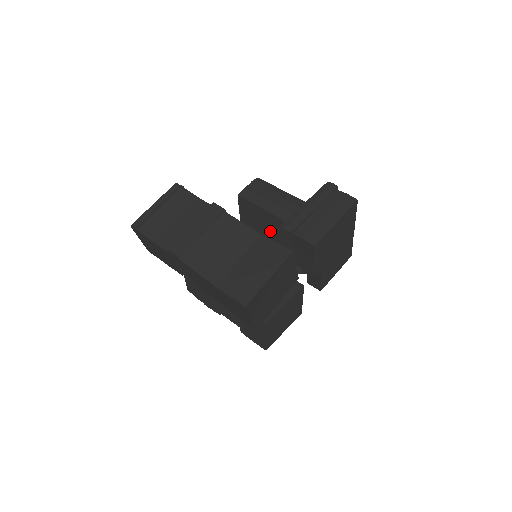
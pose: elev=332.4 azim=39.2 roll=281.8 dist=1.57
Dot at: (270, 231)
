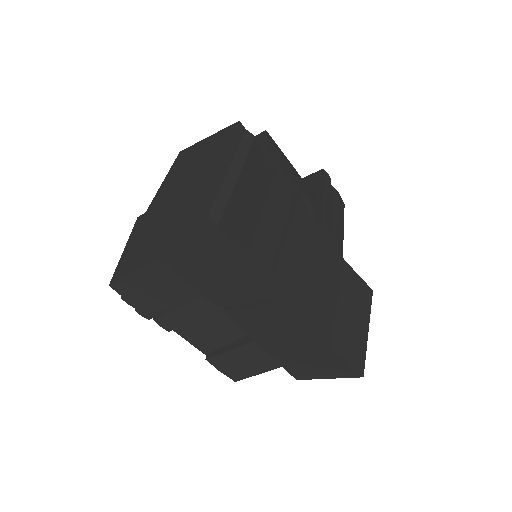
Dot at: occluded
